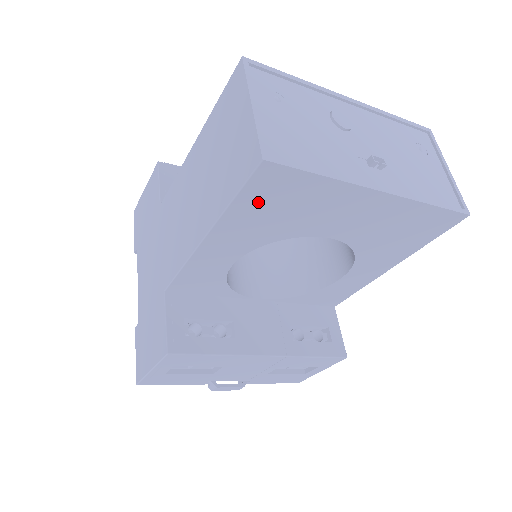
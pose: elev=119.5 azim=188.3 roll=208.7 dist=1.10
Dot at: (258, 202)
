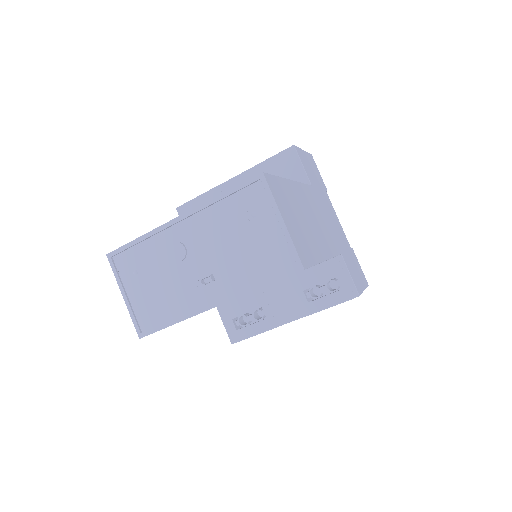
Dot at: occluded
